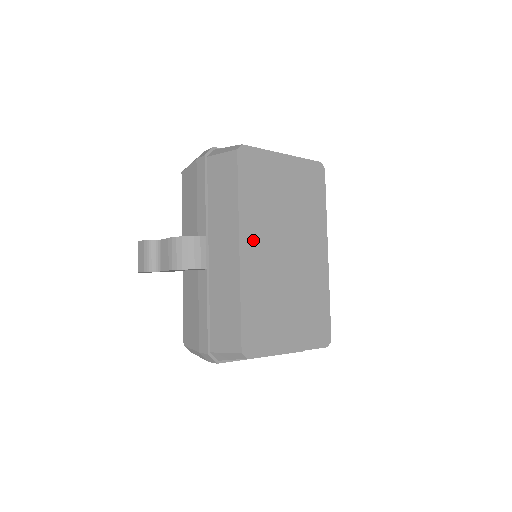
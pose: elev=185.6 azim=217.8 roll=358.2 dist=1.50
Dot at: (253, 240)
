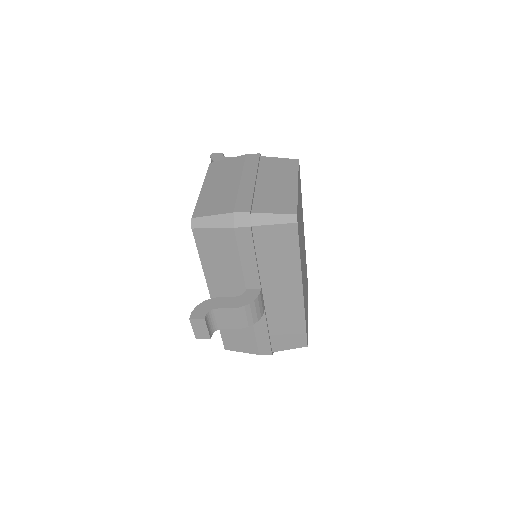
Dot at: occluded
